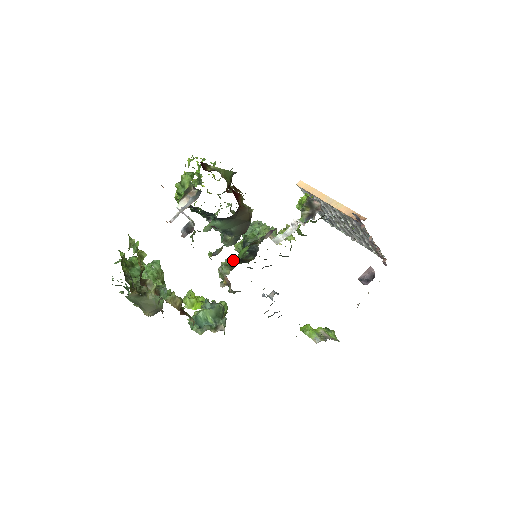
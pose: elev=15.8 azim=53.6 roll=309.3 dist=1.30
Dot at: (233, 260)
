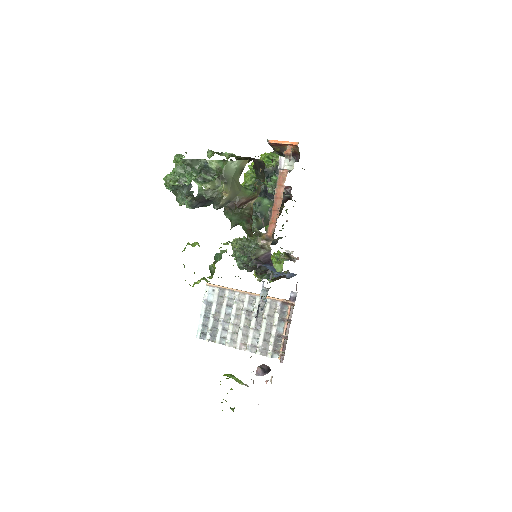
Dot at: occluded
